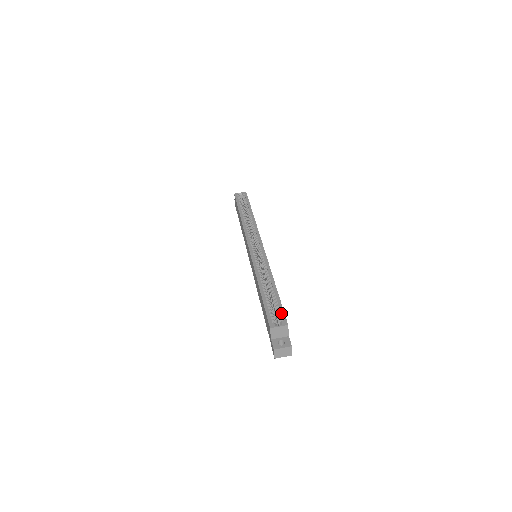
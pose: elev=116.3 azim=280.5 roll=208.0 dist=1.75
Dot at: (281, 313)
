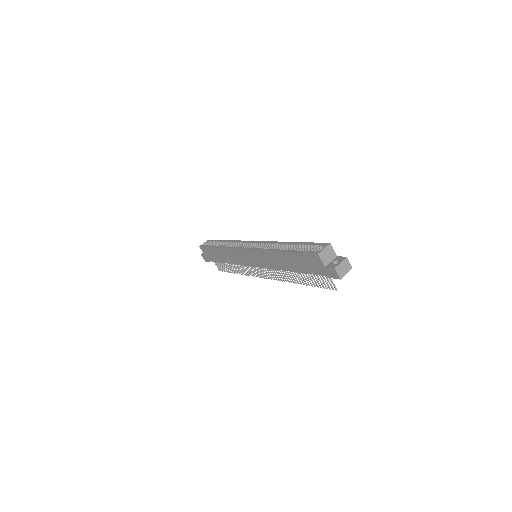
Dot at: (316, 244)
